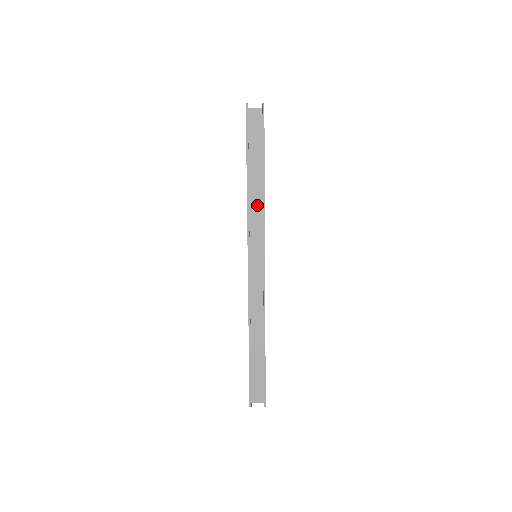
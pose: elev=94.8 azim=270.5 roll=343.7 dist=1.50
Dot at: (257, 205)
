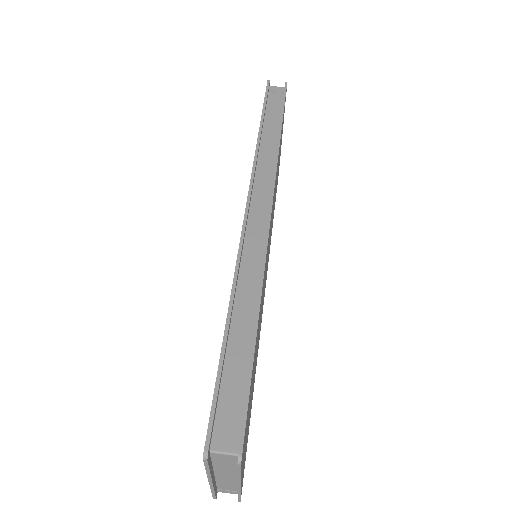
Dot at: (269, 154)
